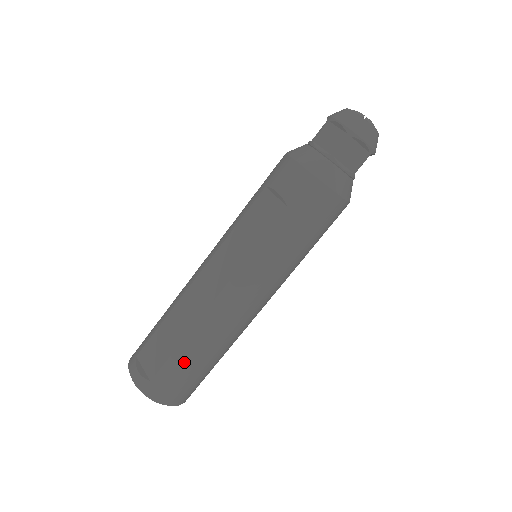
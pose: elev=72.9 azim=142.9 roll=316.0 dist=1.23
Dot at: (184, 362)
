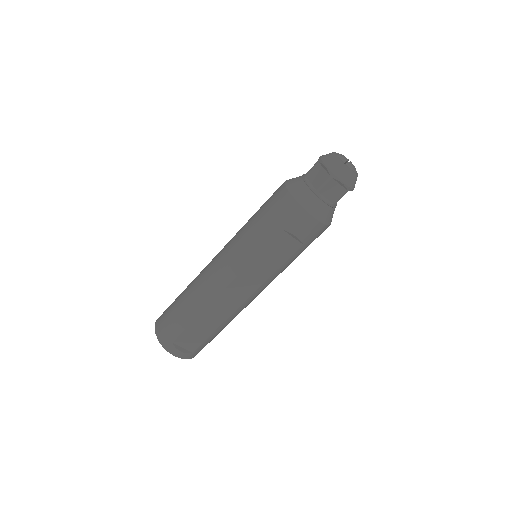
Dot at: (216, 335)
